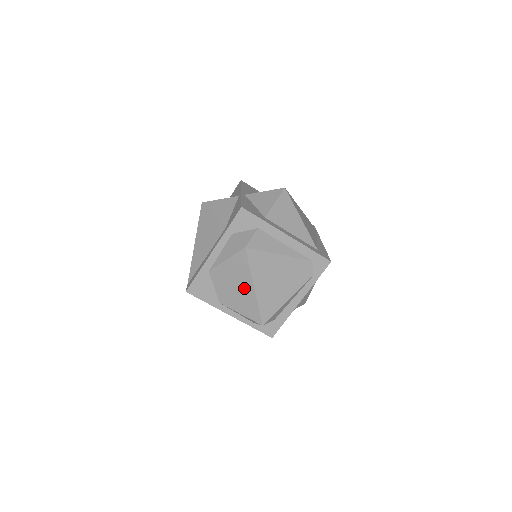
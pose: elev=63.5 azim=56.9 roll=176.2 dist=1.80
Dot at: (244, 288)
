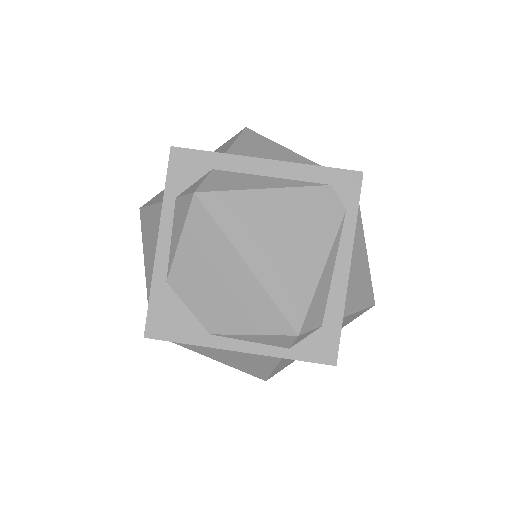
Dot at: (231, 276)
